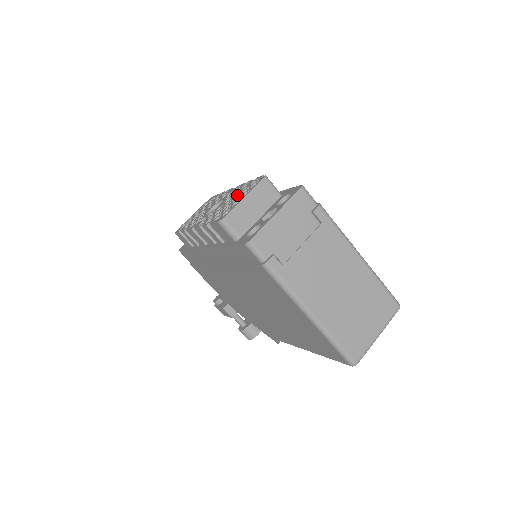
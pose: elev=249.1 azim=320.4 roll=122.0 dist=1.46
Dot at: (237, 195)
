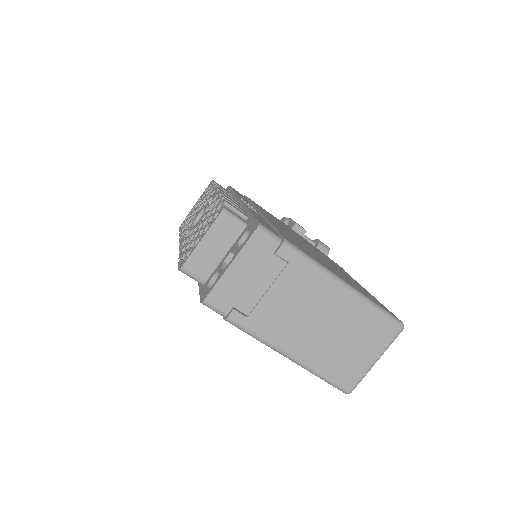
Dot at: (207, 219)
